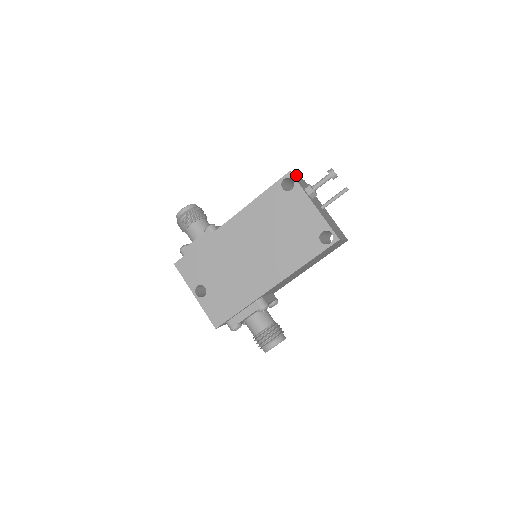
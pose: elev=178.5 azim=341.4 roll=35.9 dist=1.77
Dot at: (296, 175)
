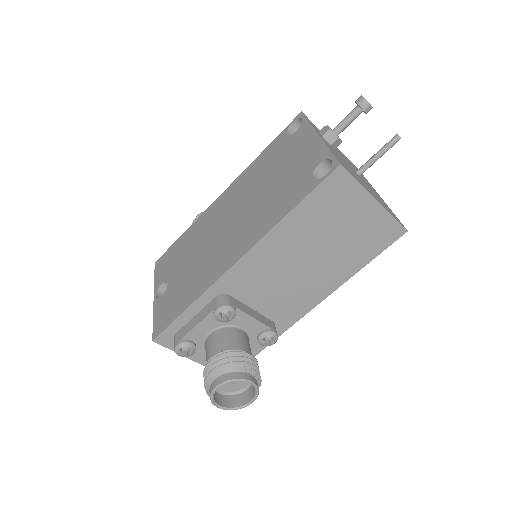
Dot at: occluded
